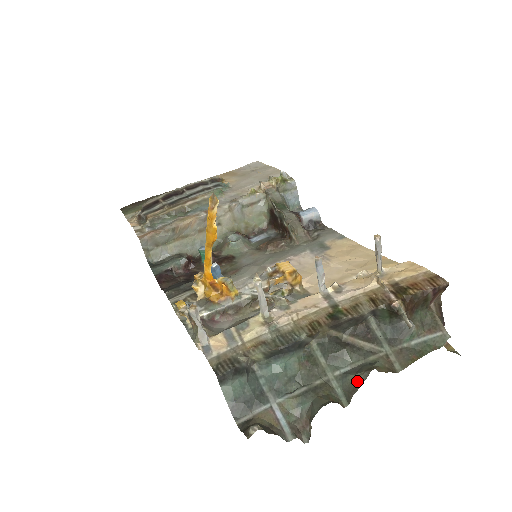
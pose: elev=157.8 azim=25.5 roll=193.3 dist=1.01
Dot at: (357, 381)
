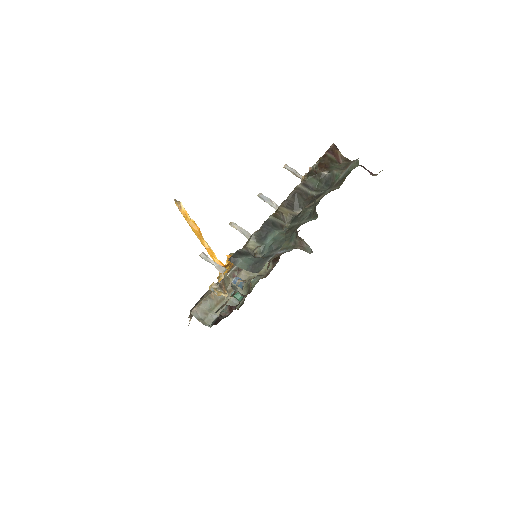
Dot at: (314, 205)
